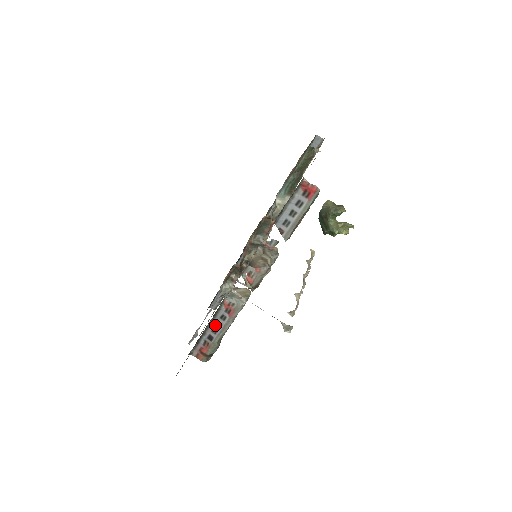
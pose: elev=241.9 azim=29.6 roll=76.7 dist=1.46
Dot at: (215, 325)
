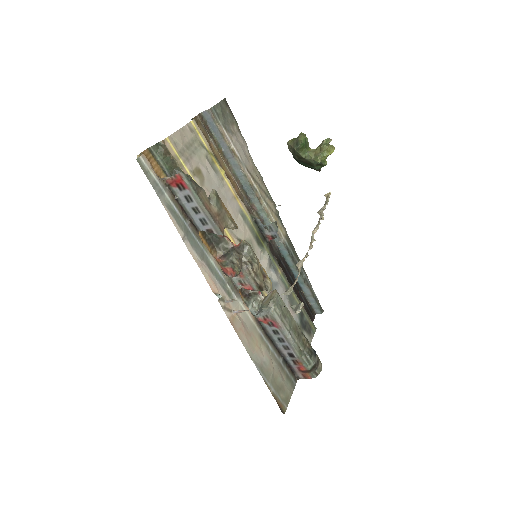
Dot at: (280, 343)
